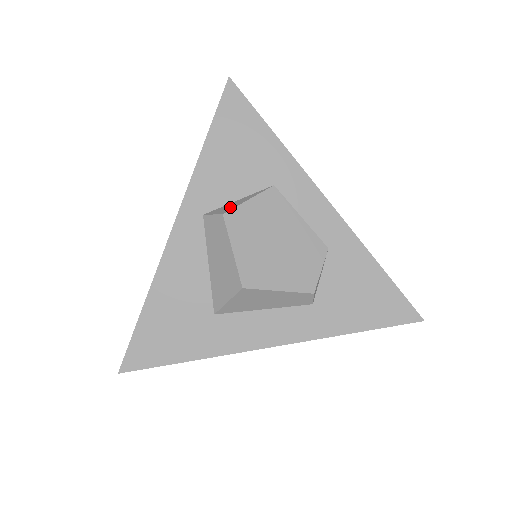
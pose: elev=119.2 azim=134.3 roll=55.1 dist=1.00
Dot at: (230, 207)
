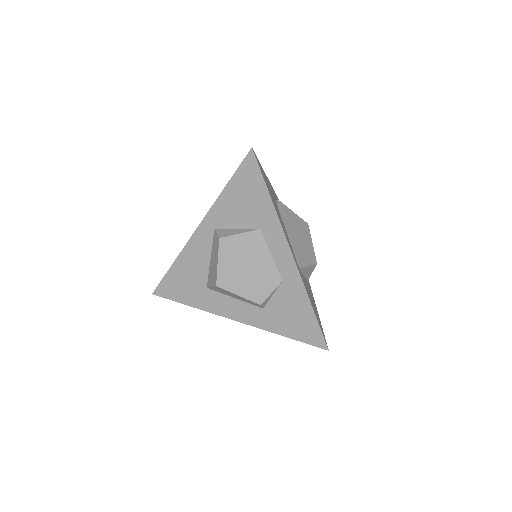
Dot at: (227, 234)
